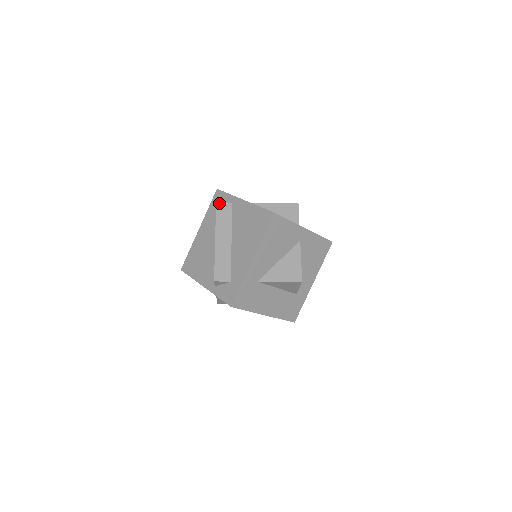
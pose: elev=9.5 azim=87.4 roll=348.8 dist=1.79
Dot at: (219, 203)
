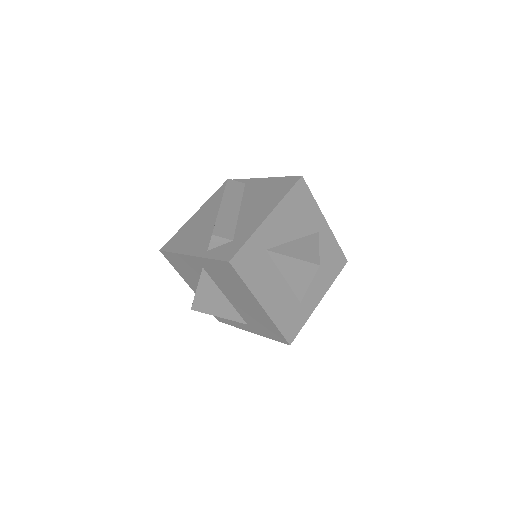
Dot at: (231, 180)
